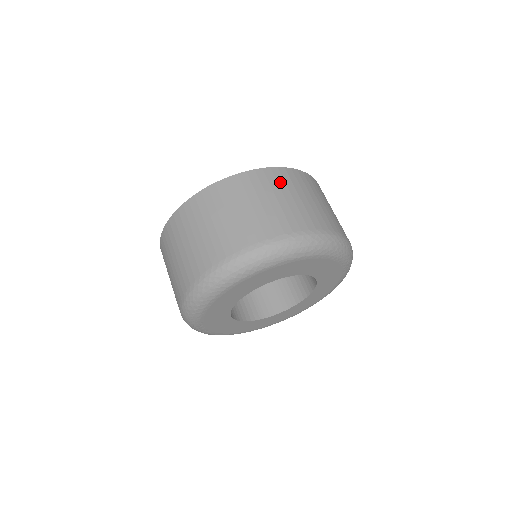
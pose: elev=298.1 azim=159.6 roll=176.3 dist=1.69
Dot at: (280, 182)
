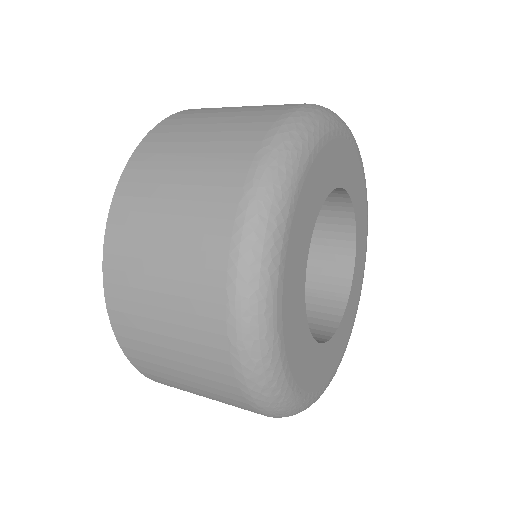
Dot at: occluded
